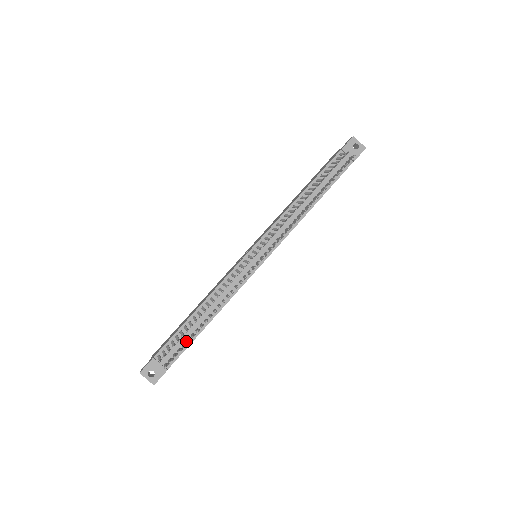
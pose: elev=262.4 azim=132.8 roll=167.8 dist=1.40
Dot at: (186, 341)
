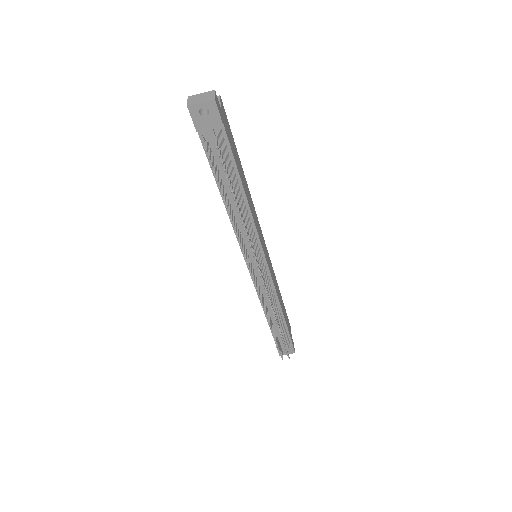
Dot at: (283, 328)
